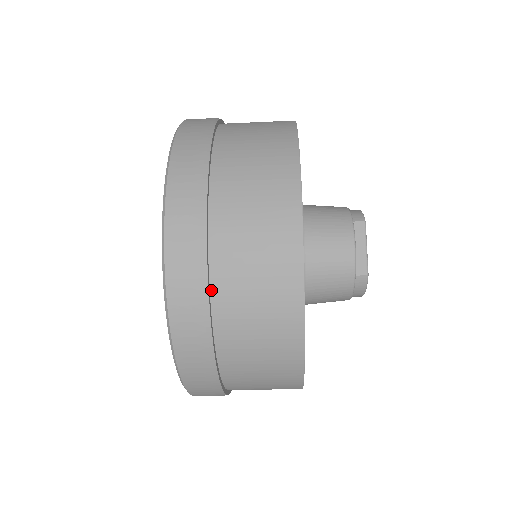
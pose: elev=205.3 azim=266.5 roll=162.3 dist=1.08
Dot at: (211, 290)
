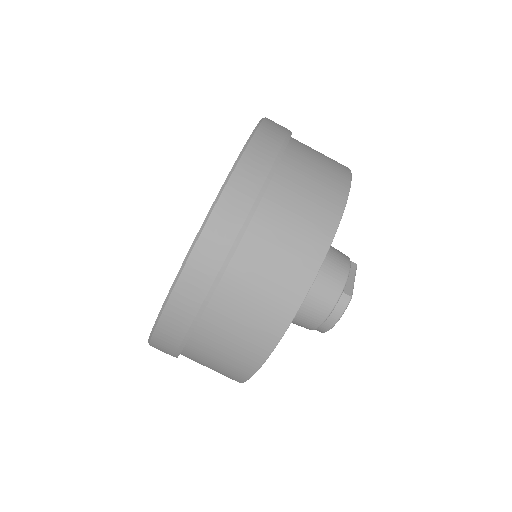
Dot at: (270, 184)
